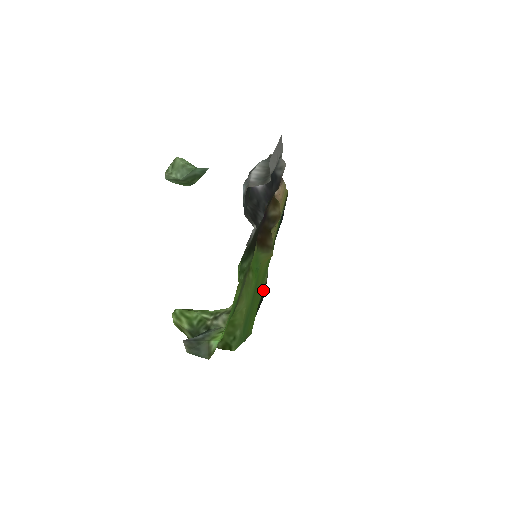
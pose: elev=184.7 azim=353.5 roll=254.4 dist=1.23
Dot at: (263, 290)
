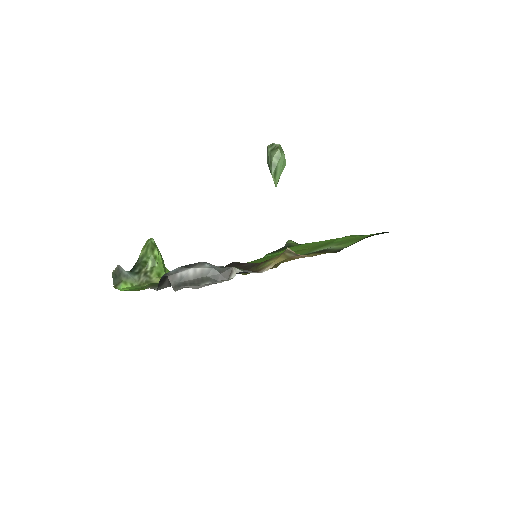
Dot at: occluded
